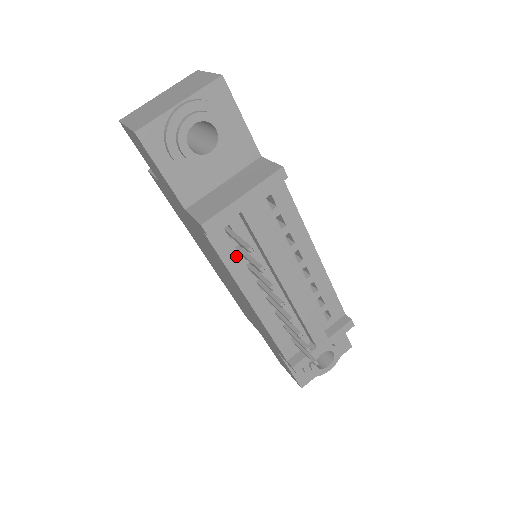
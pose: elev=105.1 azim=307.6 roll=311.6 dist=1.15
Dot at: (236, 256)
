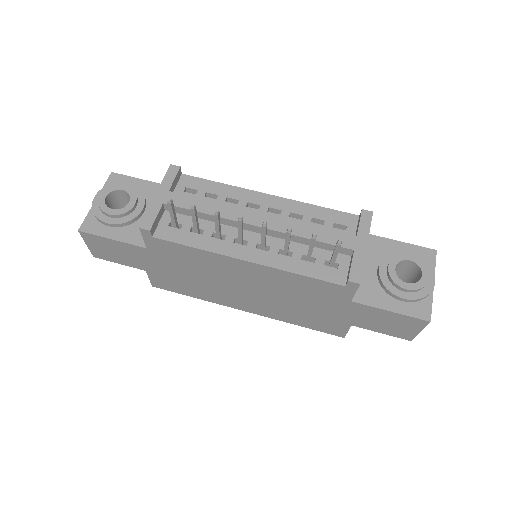
Dot at: (196, 237)
